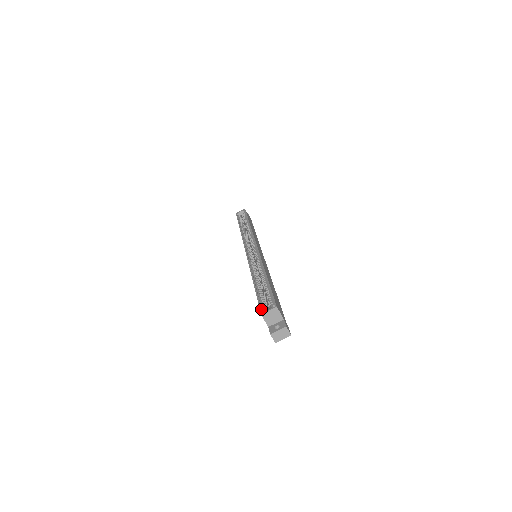
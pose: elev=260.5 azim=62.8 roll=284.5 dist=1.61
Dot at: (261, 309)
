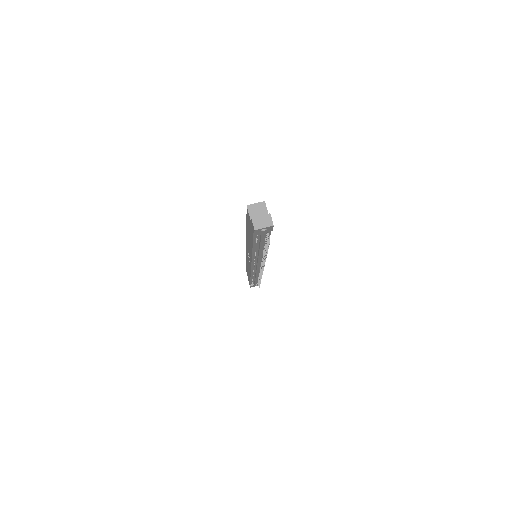
Dot at: occluded
